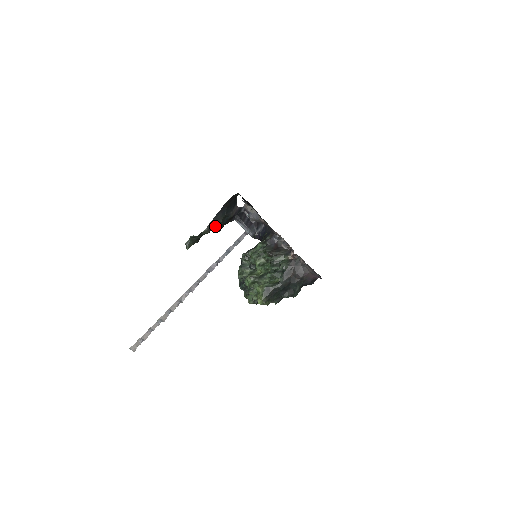
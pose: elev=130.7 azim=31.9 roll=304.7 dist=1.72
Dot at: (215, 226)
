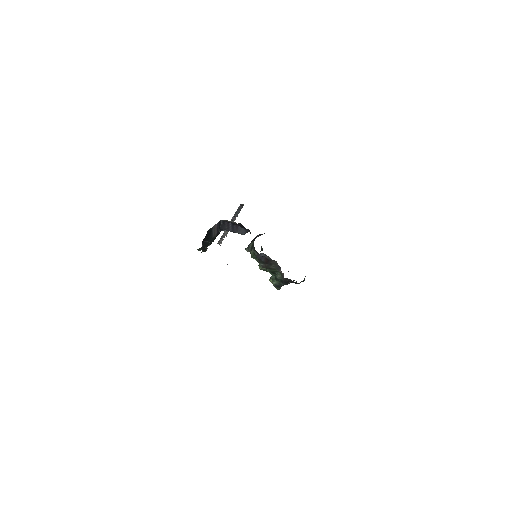
Dot at: occluded
